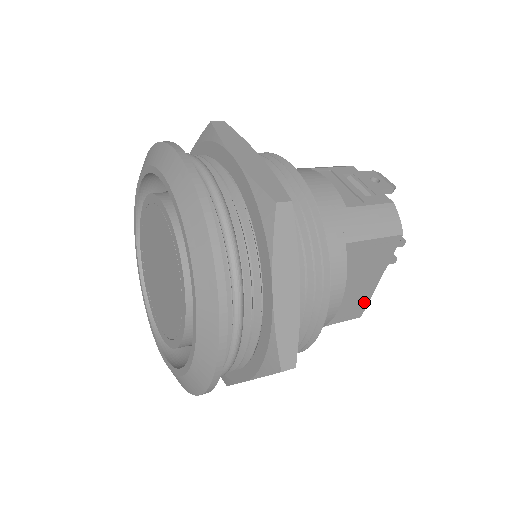
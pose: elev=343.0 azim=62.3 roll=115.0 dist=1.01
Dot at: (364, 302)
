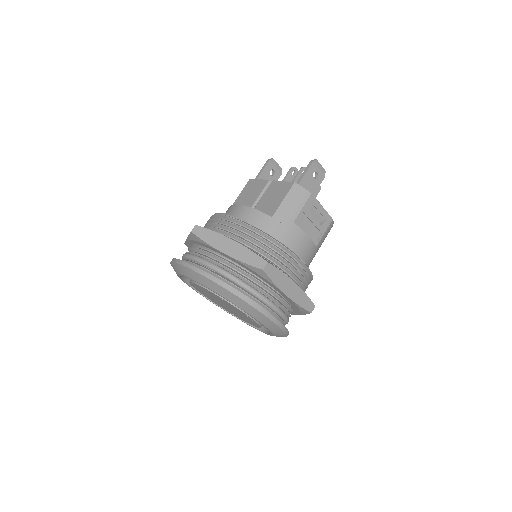
Dot at: occluded
